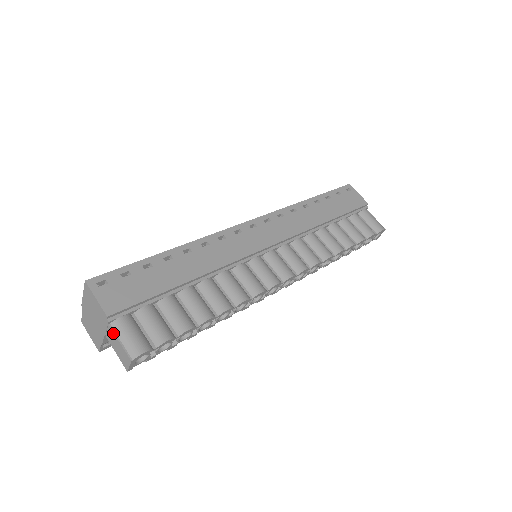
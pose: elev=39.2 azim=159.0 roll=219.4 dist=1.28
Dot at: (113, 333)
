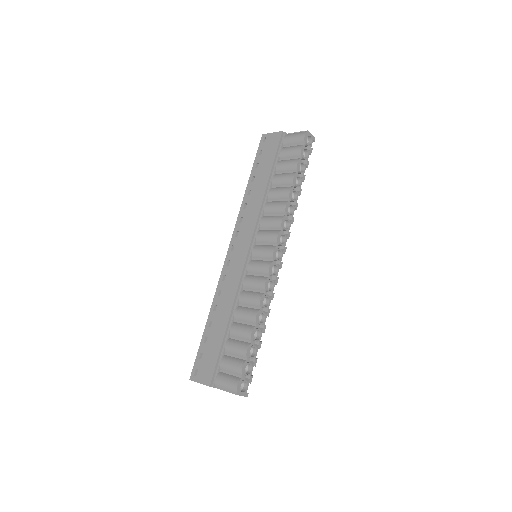
Dot at: occluded
